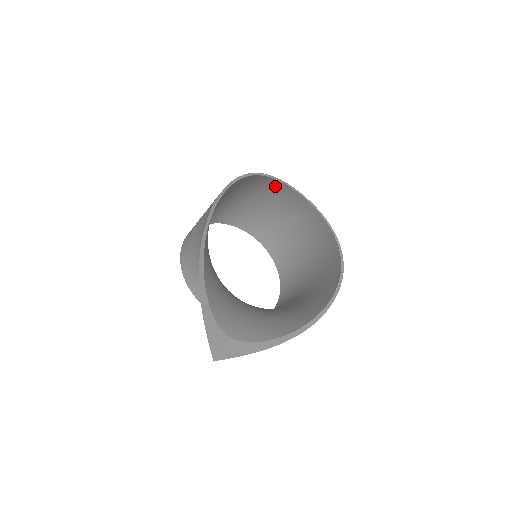
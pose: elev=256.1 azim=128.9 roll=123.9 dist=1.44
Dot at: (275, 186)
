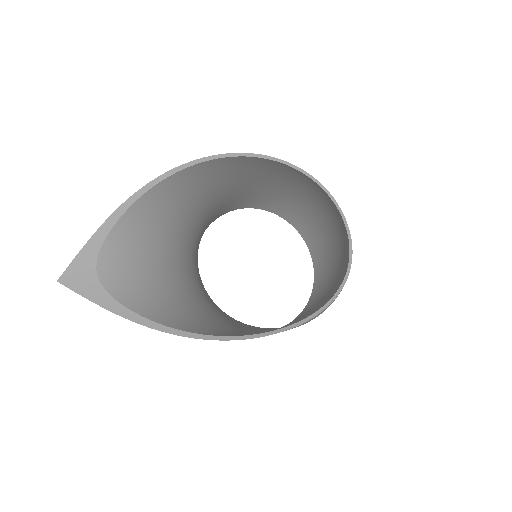
Dot at: (329, 202)
